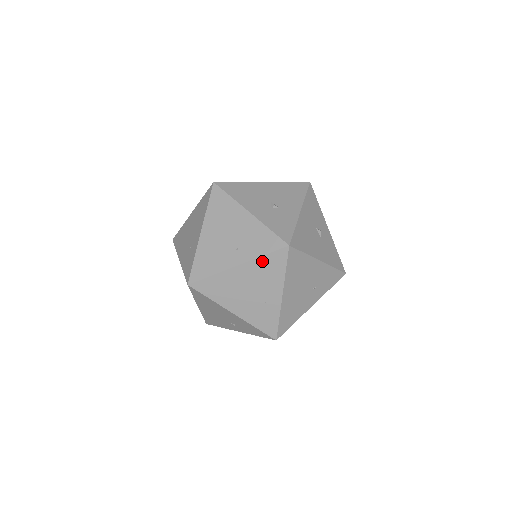
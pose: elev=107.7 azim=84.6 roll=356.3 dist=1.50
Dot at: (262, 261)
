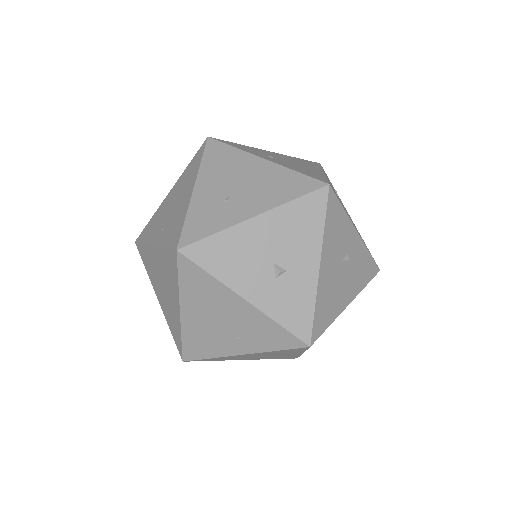
Dot at: (274, 352)
